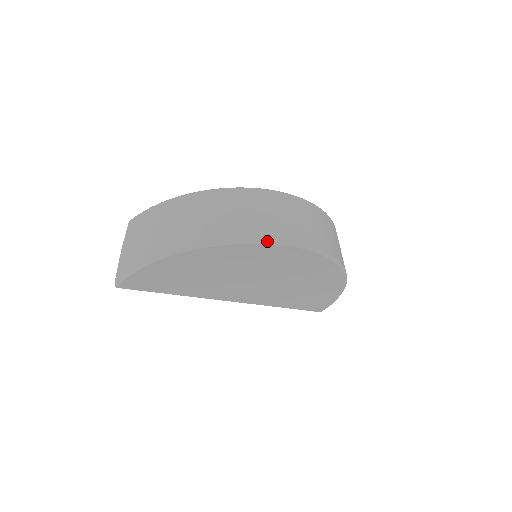
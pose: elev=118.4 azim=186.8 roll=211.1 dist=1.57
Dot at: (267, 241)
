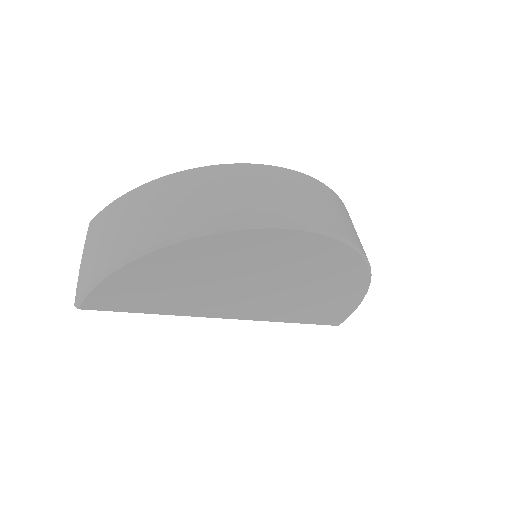
Dot at: (272, 224)
